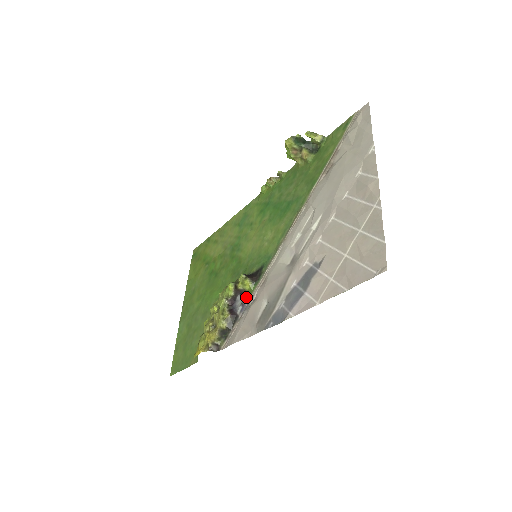
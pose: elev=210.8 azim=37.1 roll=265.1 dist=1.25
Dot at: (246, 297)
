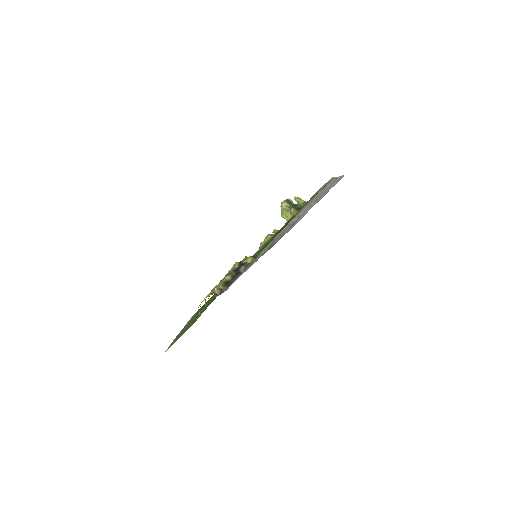
Dot at: (248, 264)
